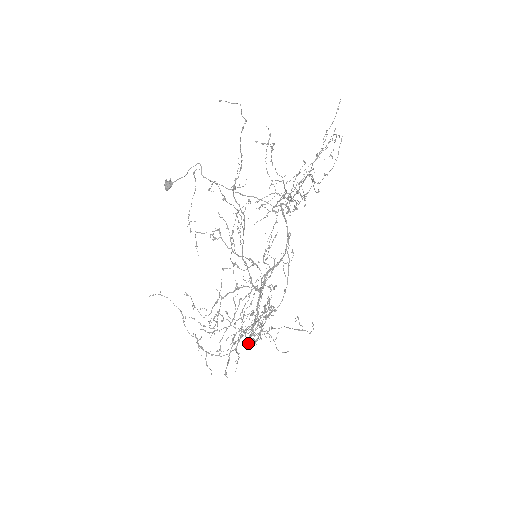
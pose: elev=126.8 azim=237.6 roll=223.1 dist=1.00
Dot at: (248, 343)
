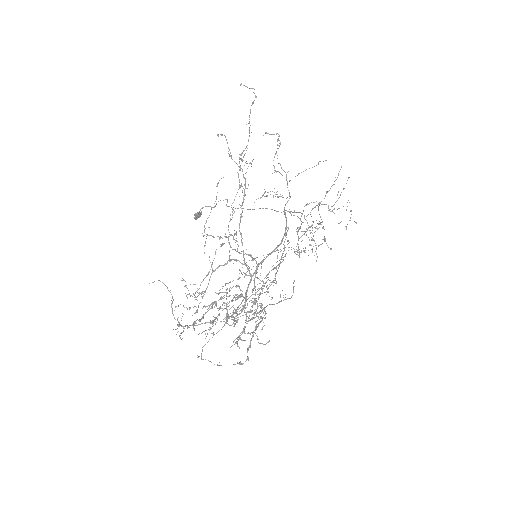
Dot at: (227, 318)
